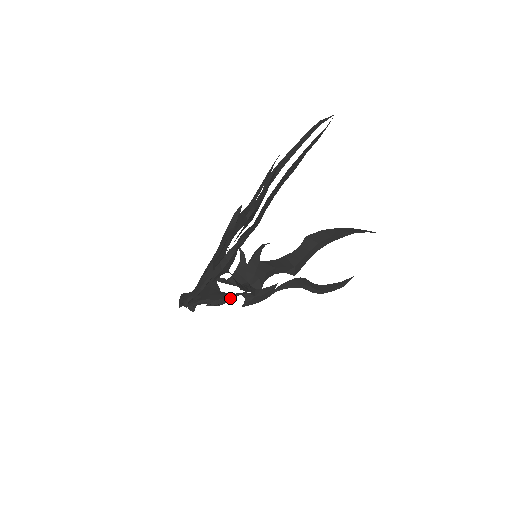
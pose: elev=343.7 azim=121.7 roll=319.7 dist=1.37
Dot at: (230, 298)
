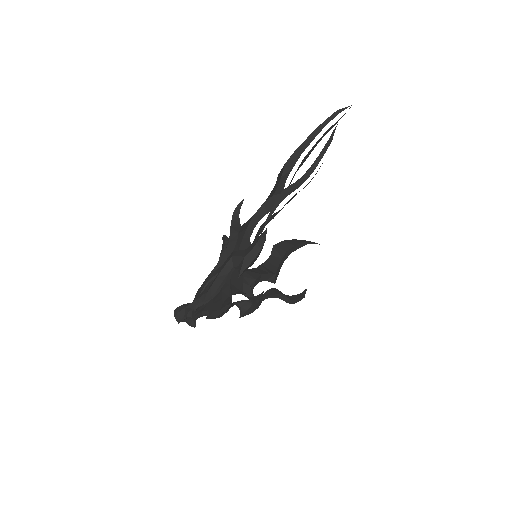
Dot at: (228, 308)
